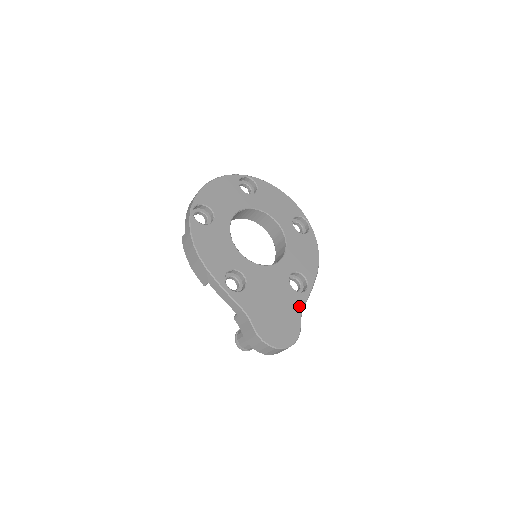
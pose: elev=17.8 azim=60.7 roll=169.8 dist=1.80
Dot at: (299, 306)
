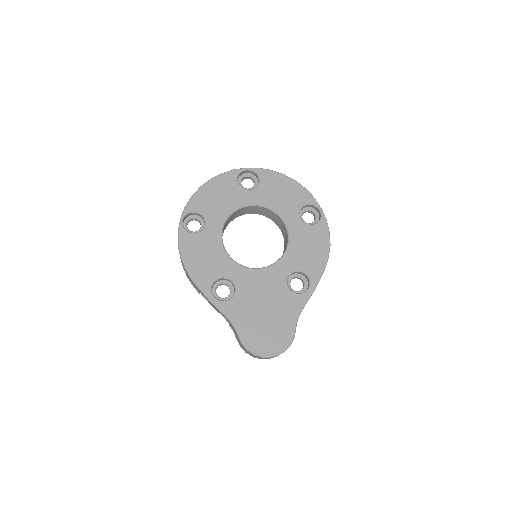
Dot at: (296, 309)
